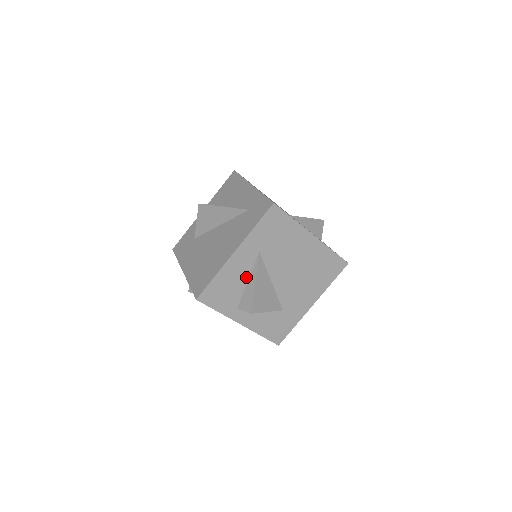
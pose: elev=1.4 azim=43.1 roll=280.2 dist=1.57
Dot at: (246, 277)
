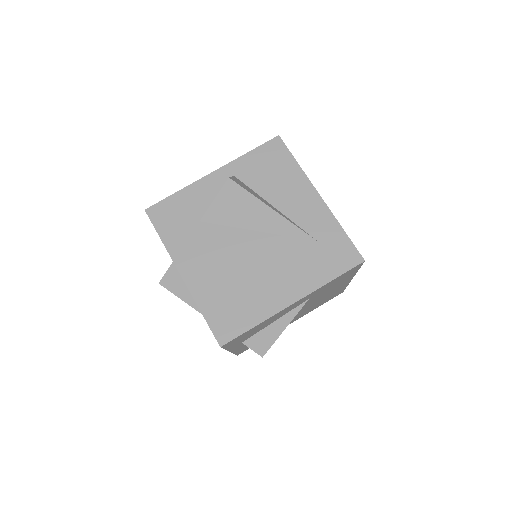
Dot at: (277, 319)
